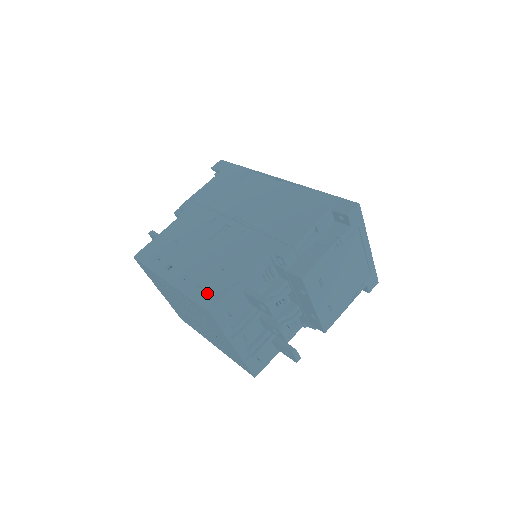
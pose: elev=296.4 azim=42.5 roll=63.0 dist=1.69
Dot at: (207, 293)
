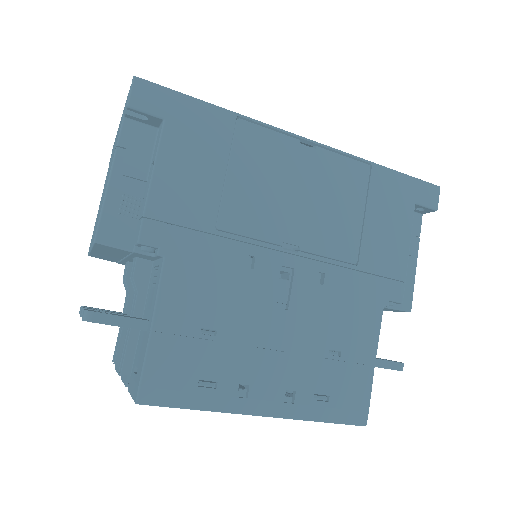
Dot at: (344, 403)
